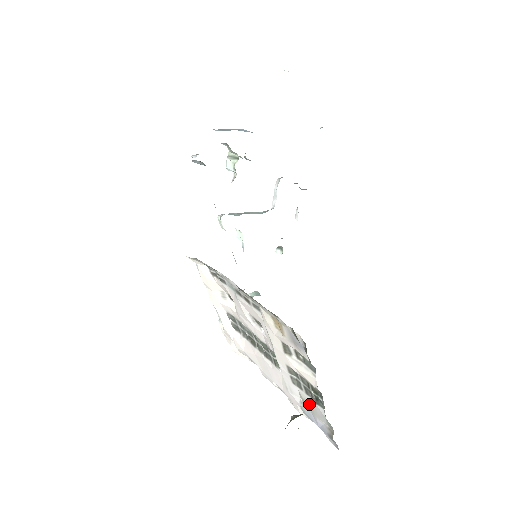
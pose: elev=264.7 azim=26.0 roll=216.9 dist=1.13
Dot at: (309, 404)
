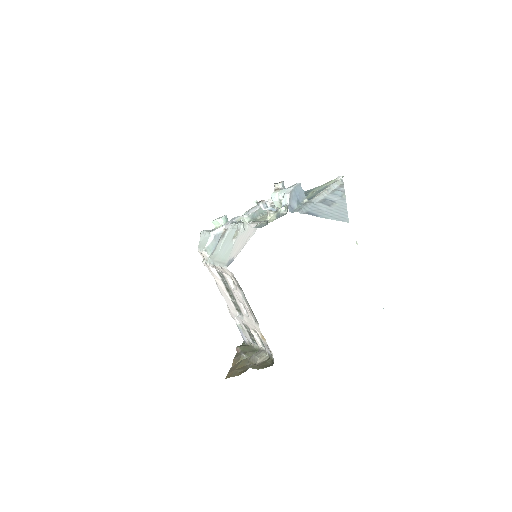
Dot at: (244, 331)
